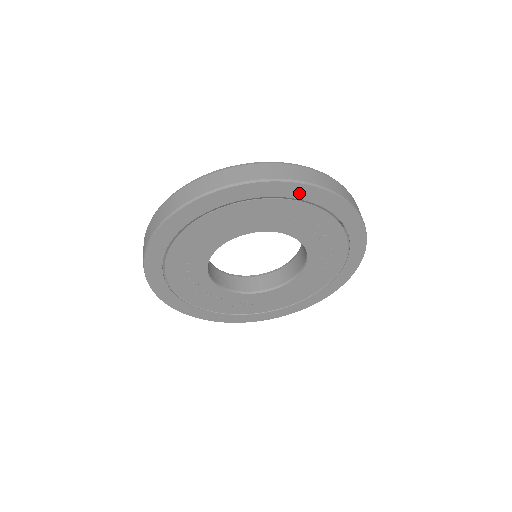
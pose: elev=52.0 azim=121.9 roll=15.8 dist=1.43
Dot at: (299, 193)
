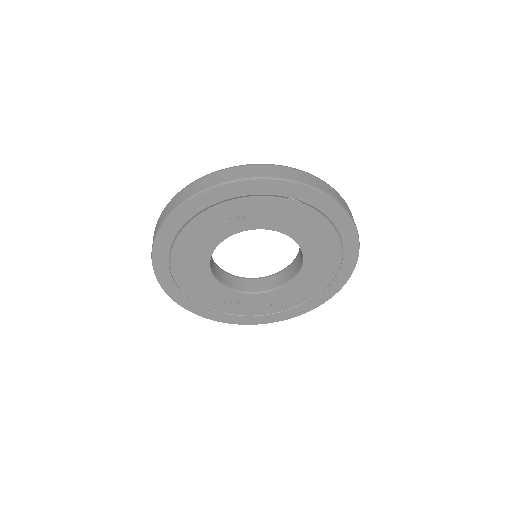
Dot at: (230, 193)
